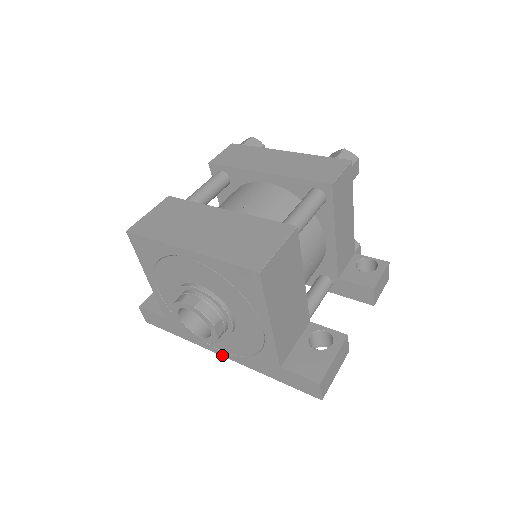
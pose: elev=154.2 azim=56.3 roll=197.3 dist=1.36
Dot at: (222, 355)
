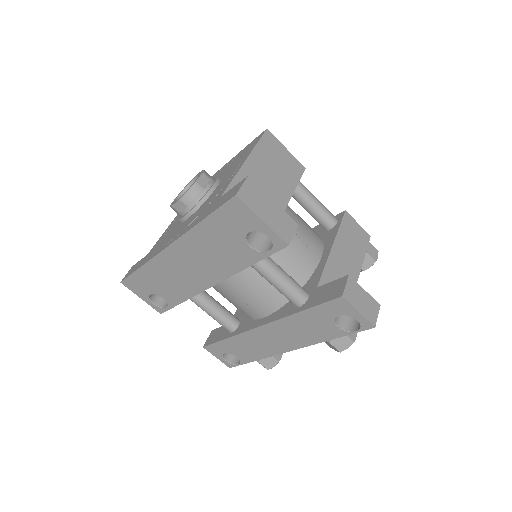
Dot at: (167, 246)
